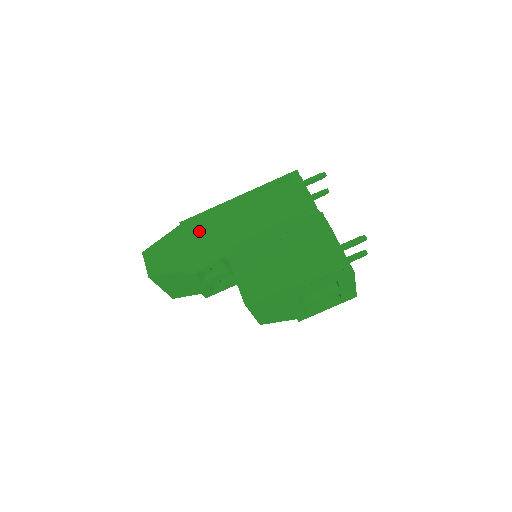
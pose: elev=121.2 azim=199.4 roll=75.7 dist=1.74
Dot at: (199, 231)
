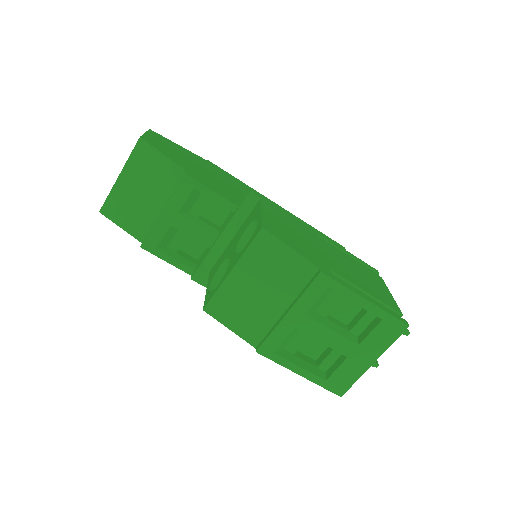
Dot at: (225, 179)
